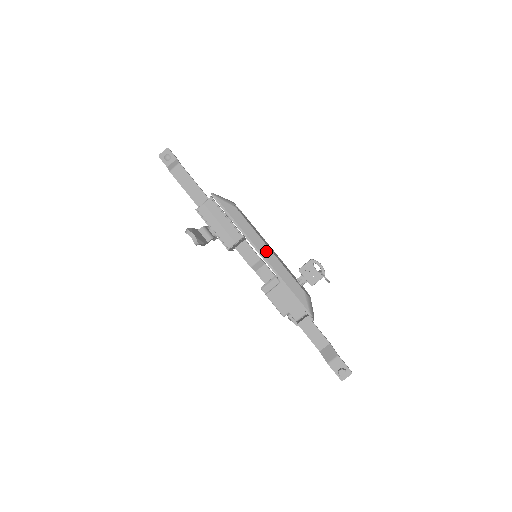
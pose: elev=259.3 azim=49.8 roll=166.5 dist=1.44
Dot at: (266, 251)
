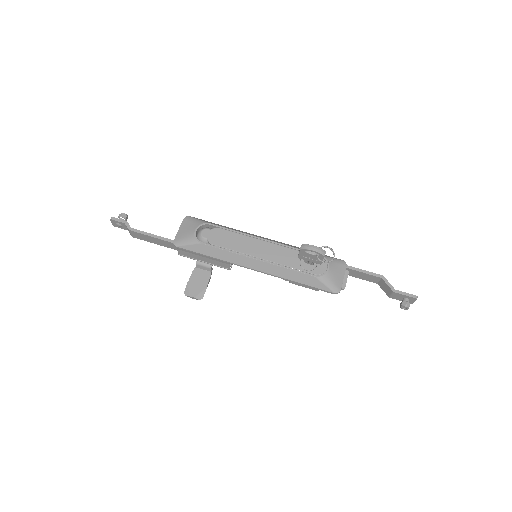
Dot at: (256, 264)
